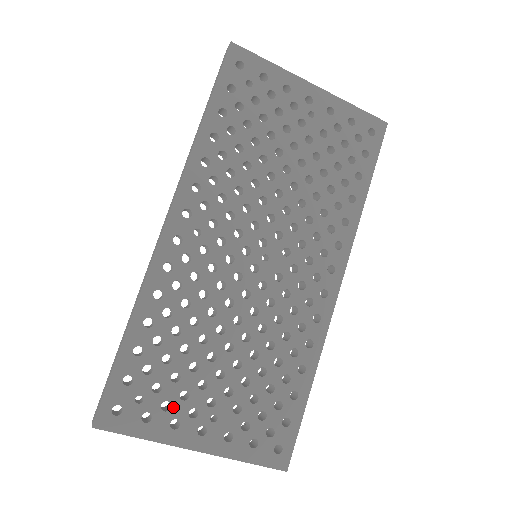
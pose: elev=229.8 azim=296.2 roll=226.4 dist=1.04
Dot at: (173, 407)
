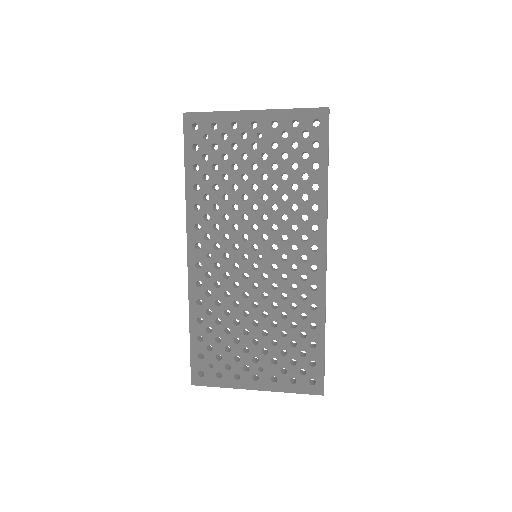
Dot at: (232, 367)
